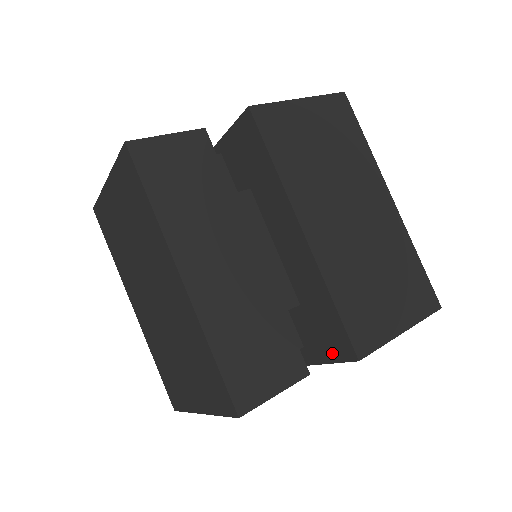
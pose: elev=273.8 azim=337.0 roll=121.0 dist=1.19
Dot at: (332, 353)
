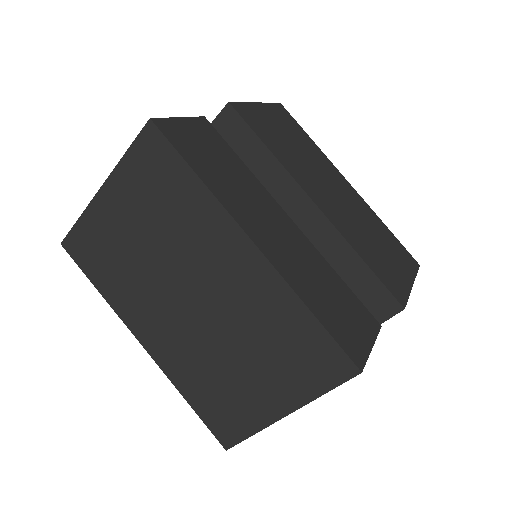
Dot at: occluded
